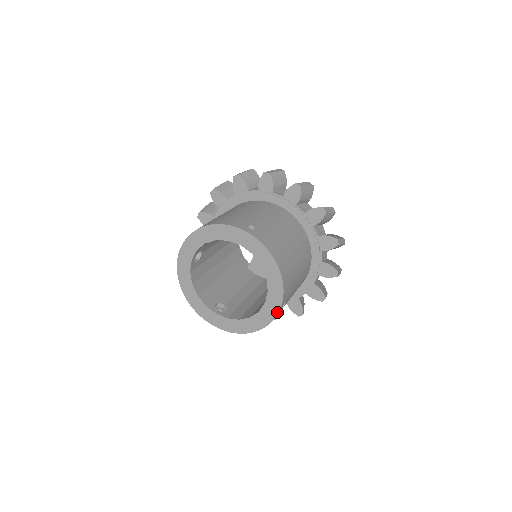
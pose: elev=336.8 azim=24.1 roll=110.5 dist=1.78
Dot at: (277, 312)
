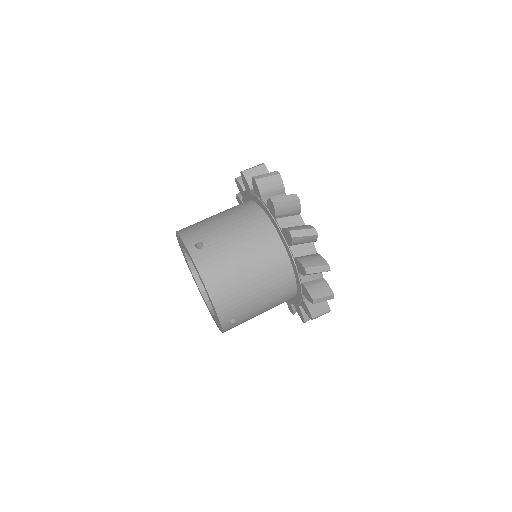
Dot at: (221, 326)
